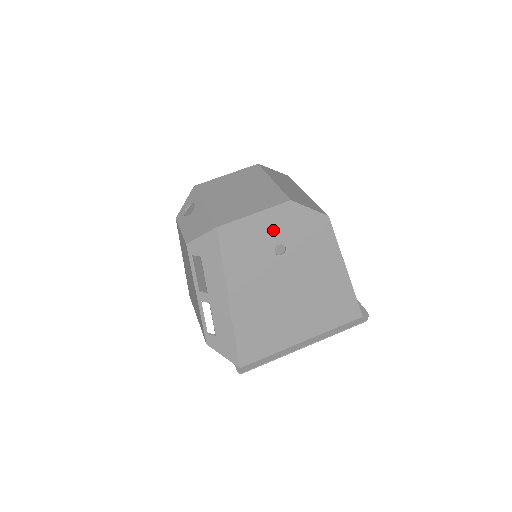
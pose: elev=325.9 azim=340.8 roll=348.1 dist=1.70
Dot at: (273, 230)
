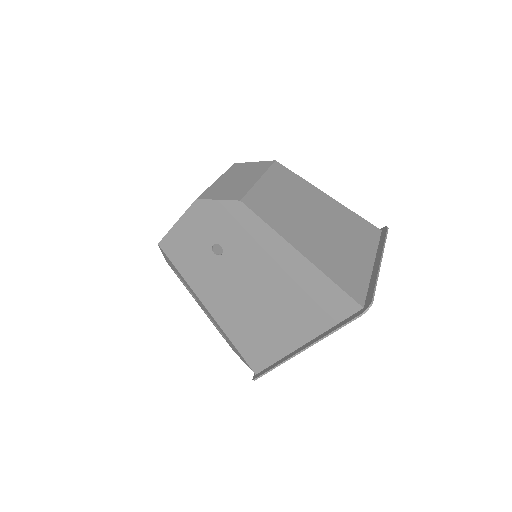
Dot at: (200, 232)
